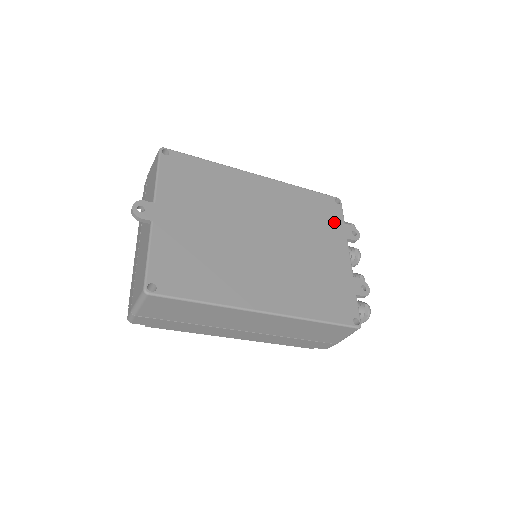
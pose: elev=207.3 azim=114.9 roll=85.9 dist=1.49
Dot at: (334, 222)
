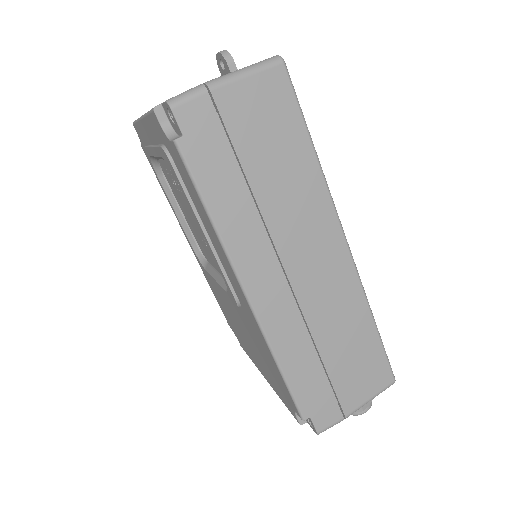
Dot at: occluded
